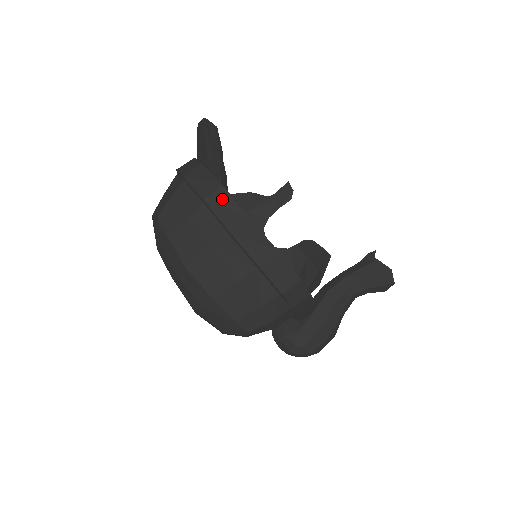
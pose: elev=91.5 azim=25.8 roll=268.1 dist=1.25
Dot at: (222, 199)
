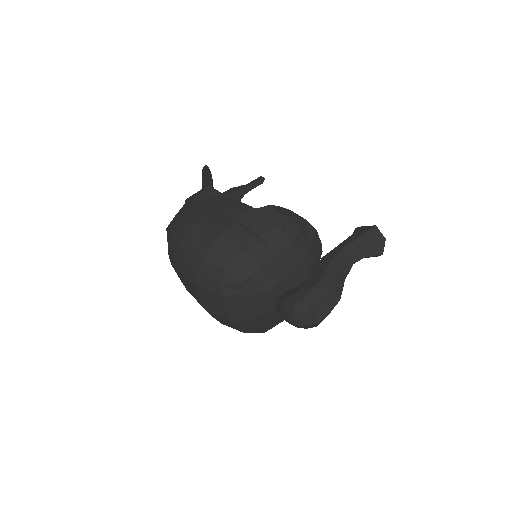
Dot at: (208, 193)
